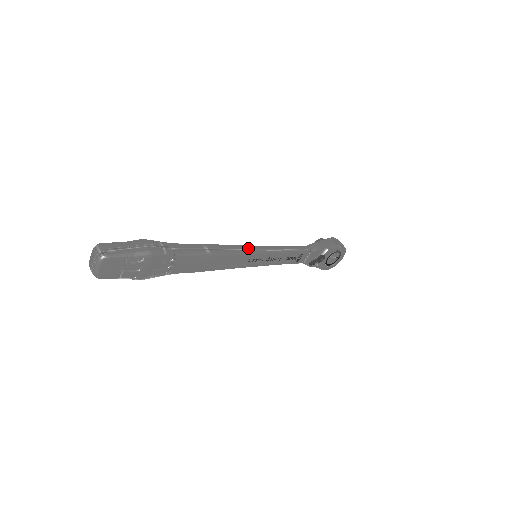
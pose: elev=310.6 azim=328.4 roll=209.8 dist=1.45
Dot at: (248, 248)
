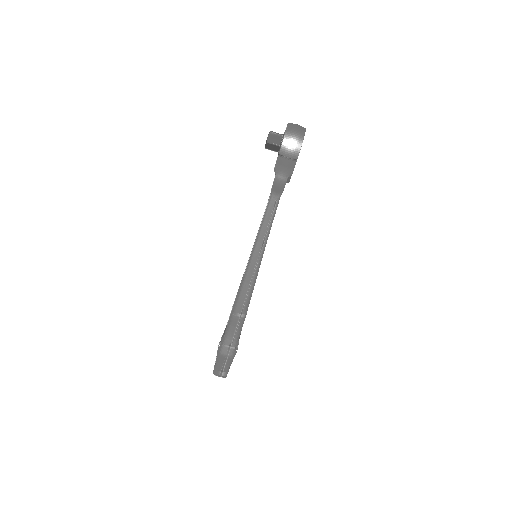
Dot at: (250, 275)
